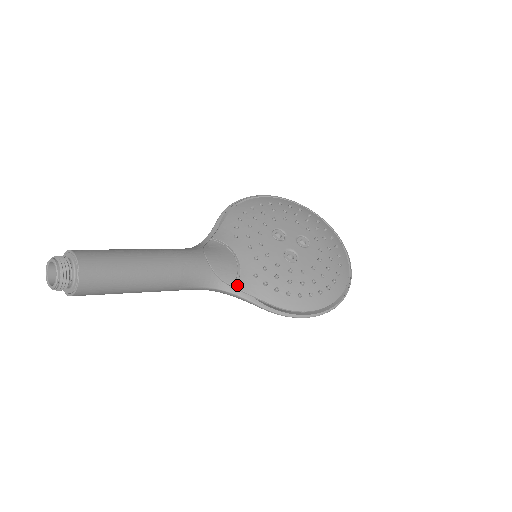
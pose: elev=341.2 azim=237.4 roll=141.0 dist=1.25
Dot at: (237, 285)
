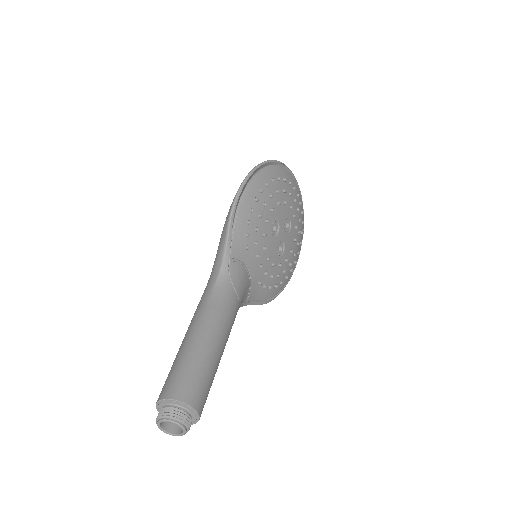
Dot at: (248, 299)
